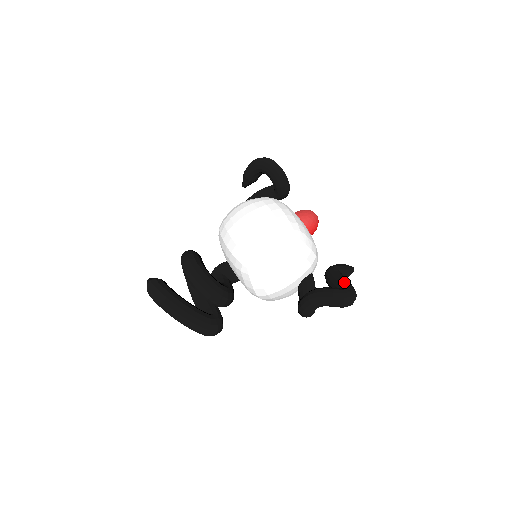
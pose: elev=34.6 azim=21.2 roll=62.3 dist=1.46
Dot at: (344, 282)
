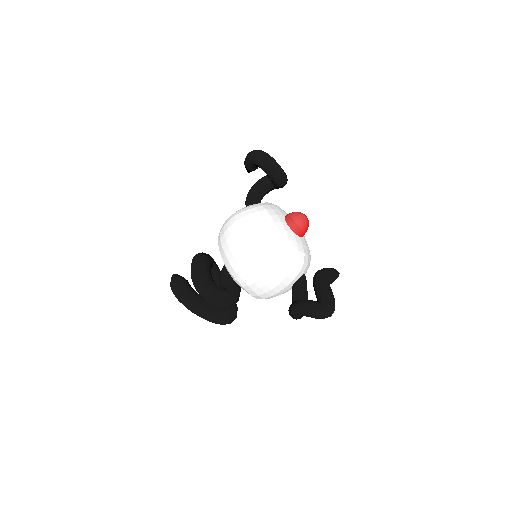
Dot at: (324, 295)
